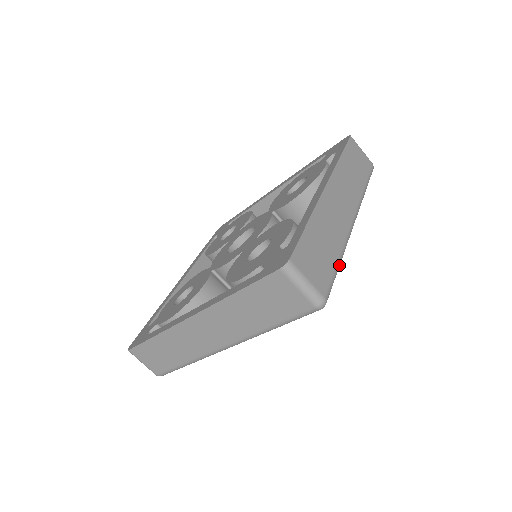
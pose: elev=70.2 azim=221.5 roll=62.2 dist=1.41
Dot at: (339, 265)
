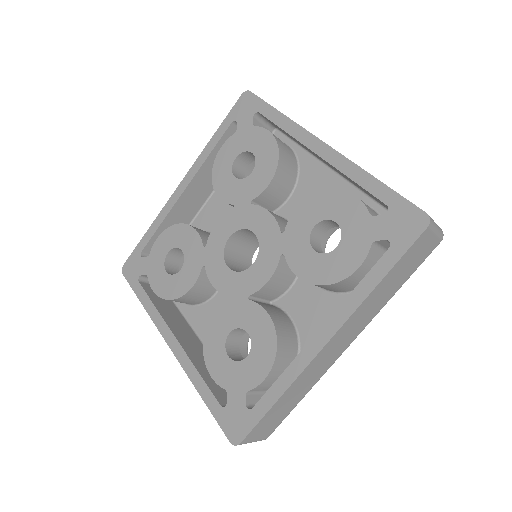
Dot at: (300, 400)
